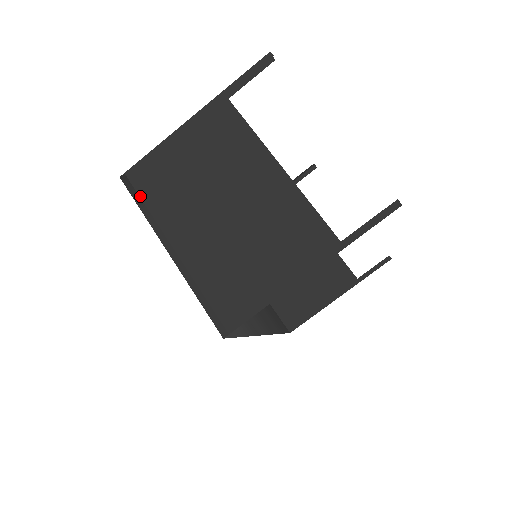
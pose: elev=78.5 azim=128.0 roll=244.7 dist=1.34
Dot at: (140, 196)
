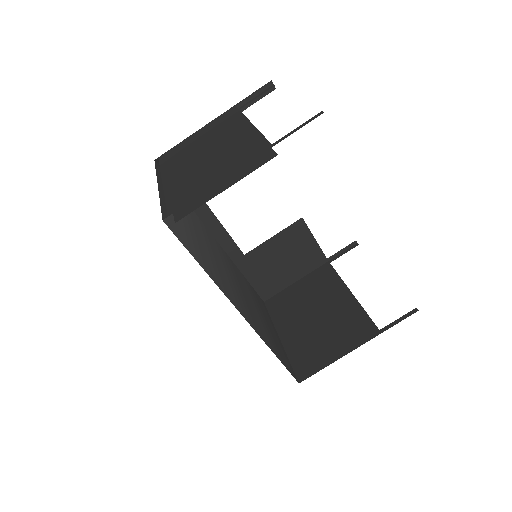
Dot at: (160, 164)
